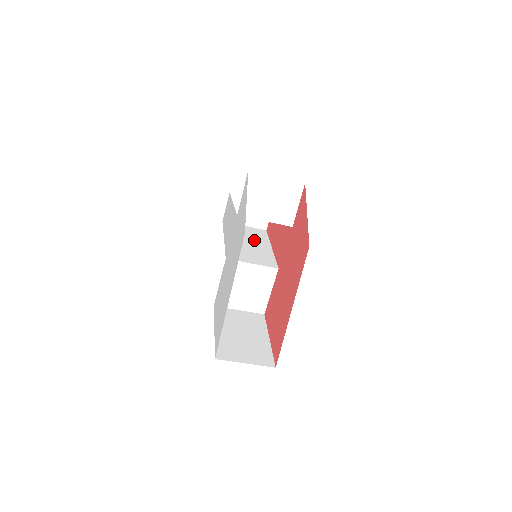
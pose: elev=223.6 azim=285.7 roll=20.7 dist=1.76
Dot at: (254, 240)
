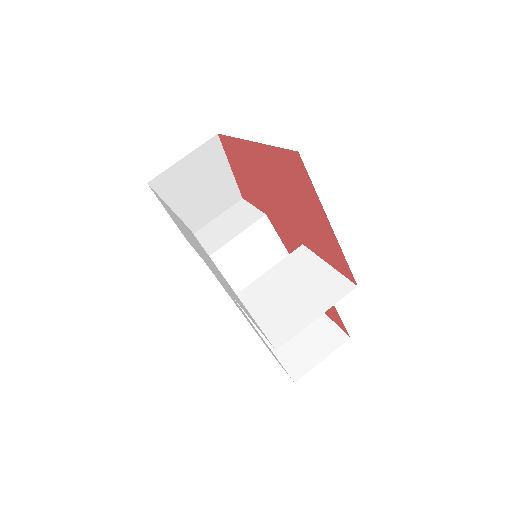
Dot at: occluded
